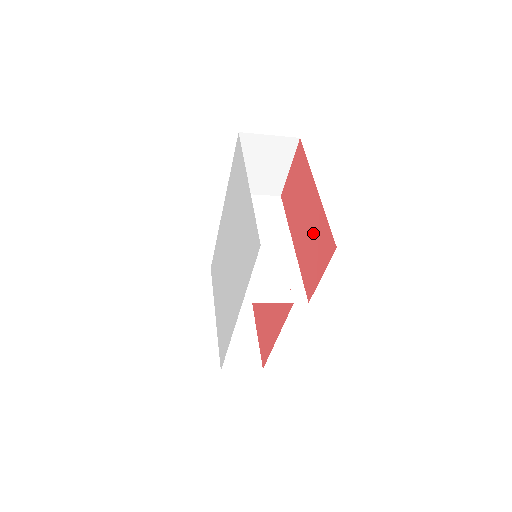
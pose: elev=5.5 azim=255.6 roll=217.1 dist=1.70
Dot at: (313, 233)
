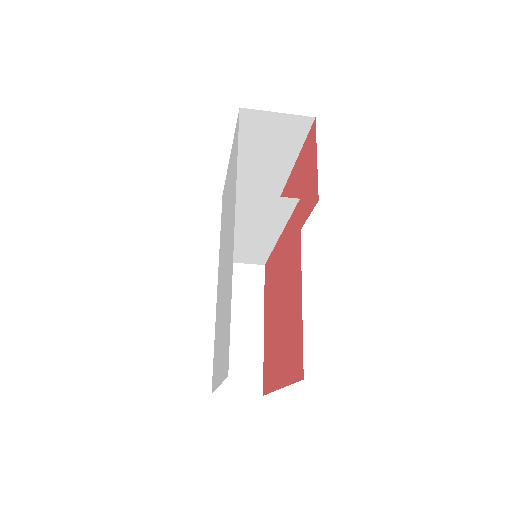
Dot at: (302, 177)
